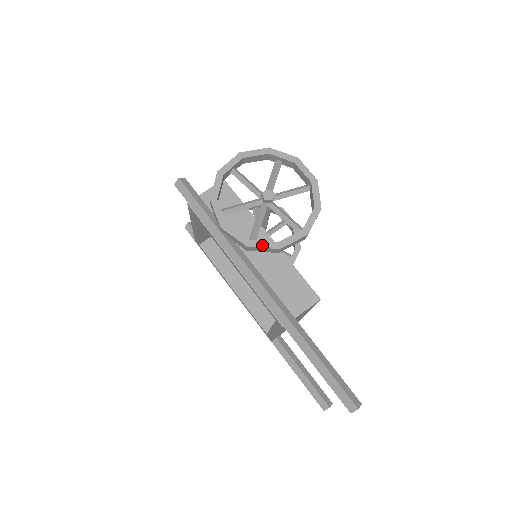
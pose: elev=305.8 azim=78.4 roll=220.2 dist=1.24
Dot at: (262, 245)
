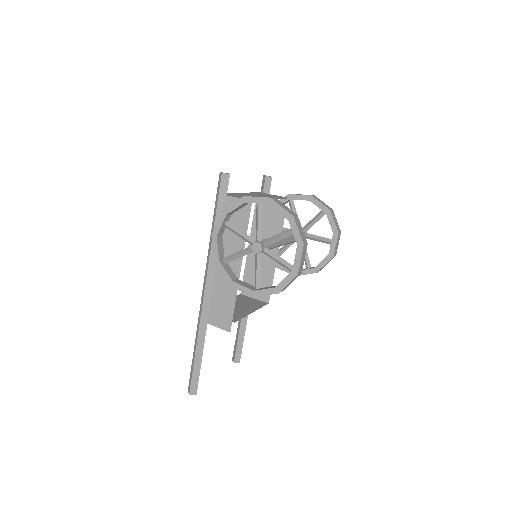
Dot at: (223, 272)
